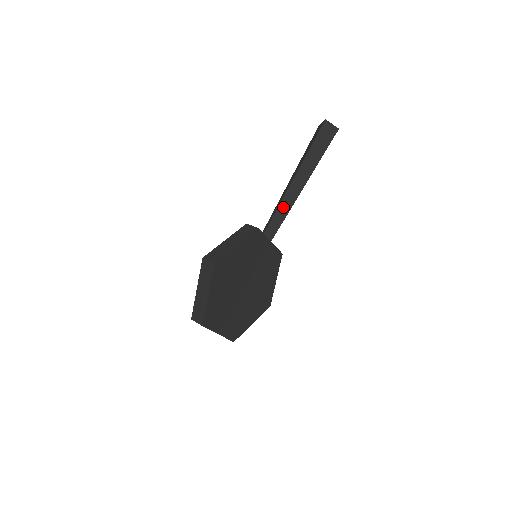
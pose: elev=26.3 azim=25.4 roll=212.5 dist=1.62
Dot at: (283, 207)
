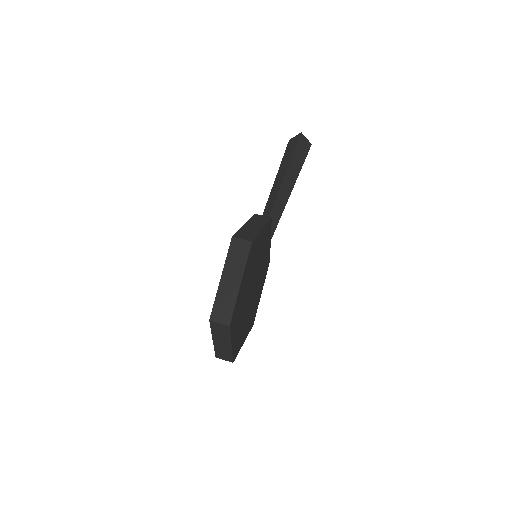
Dot at: (277, 207)
